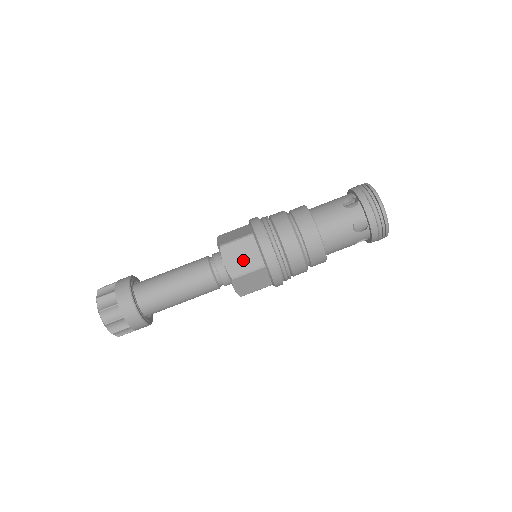
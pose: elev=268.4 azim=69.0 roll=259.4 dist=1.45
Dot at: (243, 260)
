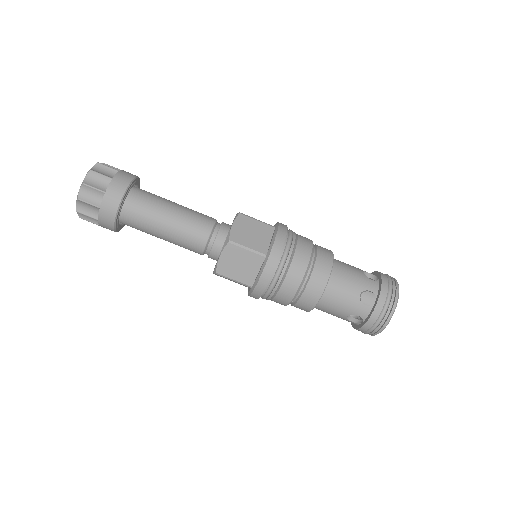
Dot at: (251, 237)
